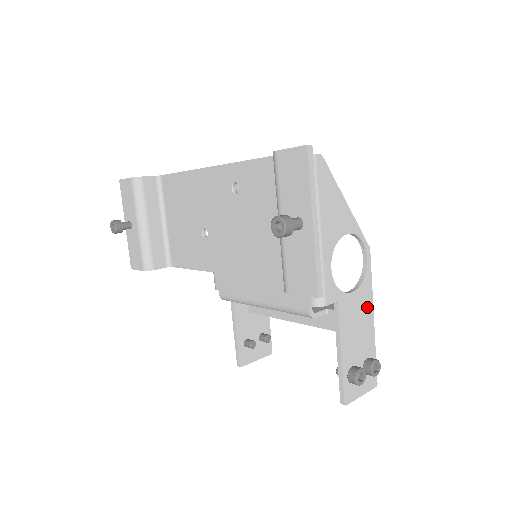
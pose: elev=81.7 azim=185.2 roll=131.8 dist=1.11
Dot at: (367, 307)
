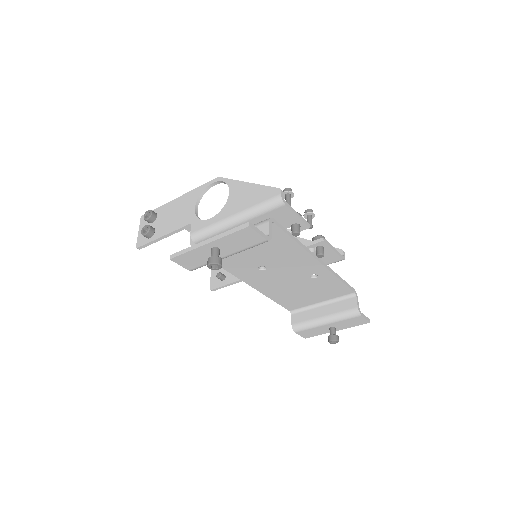
Dot at: occluded
